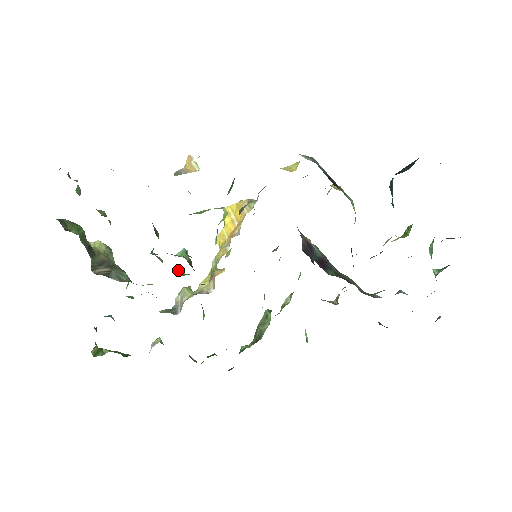
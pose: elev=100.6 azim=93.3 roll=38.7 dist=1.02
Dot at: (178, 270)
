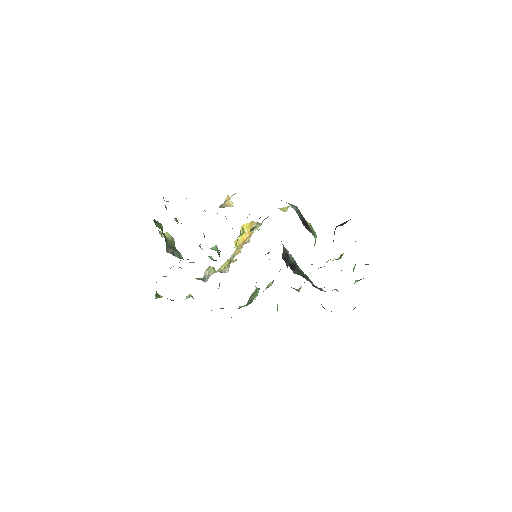
Dot at: (211, 257)
